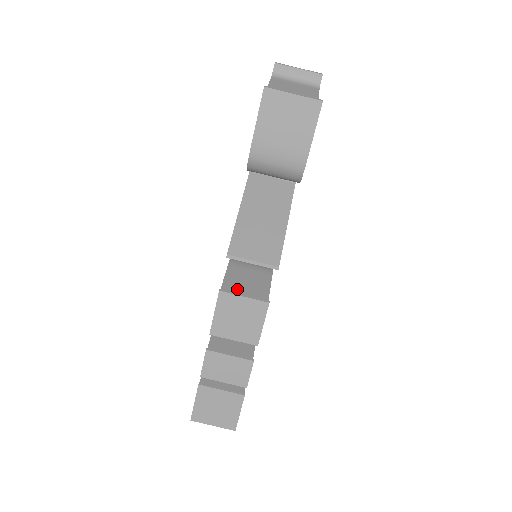
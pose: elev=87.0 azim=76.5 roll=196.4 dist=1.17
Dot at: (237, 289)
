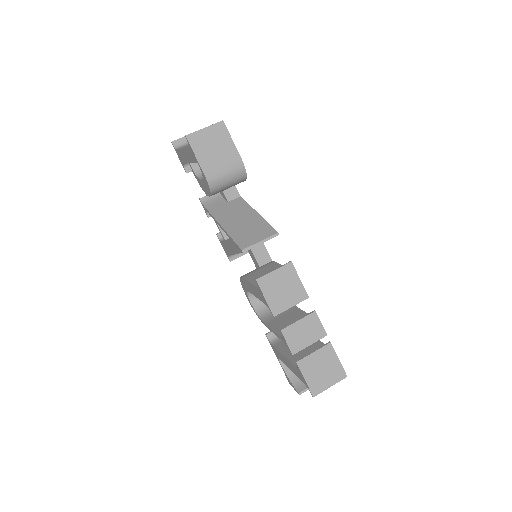
Dot at: occluded
